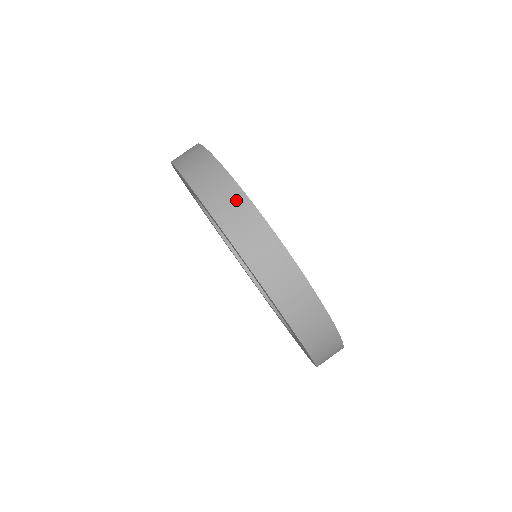
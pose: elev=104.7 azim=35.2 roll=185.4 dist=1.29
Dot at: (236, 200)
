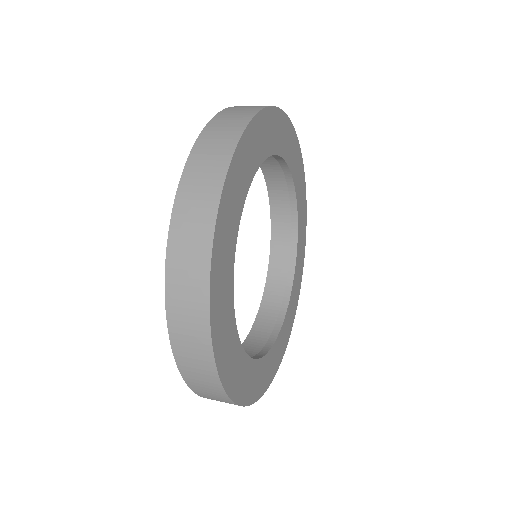
Dot at: (238, 121)
